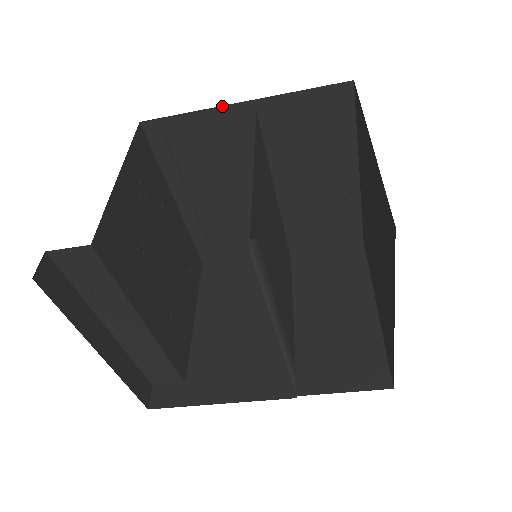
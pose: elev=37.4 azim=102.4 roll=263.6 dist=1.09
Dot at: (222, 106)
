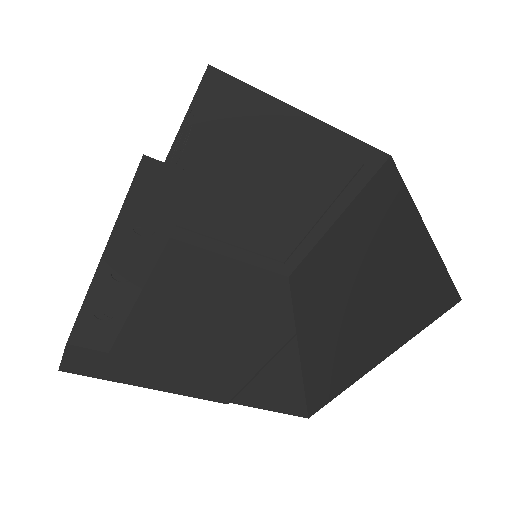
Dot at: (290, 105)
